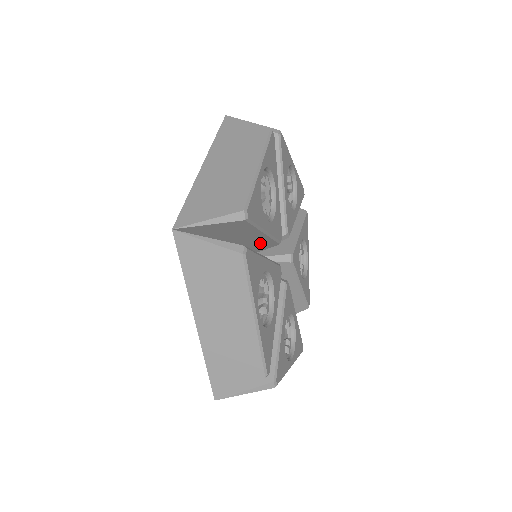
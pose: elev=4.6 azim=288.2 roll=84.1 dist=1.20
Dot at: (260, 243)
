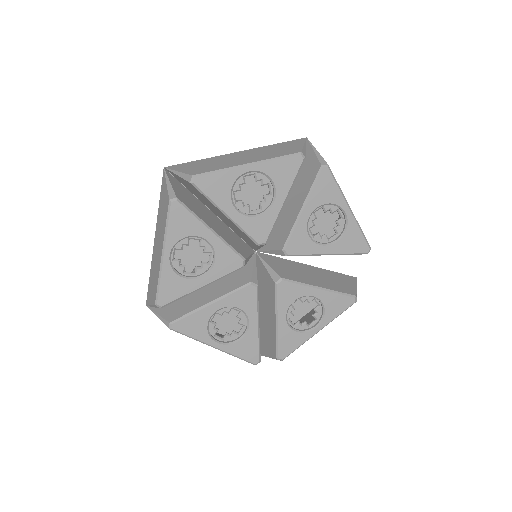
Dot at: occluded
